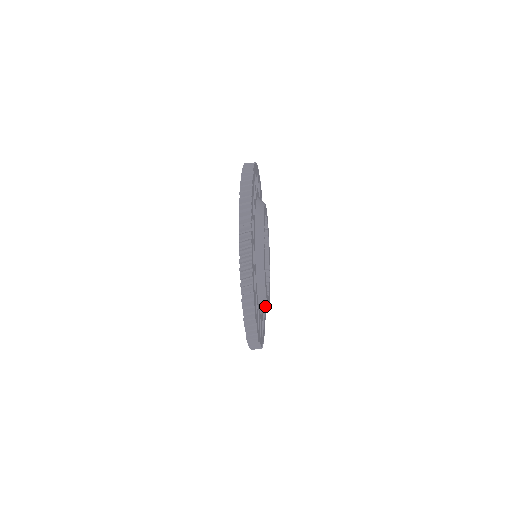
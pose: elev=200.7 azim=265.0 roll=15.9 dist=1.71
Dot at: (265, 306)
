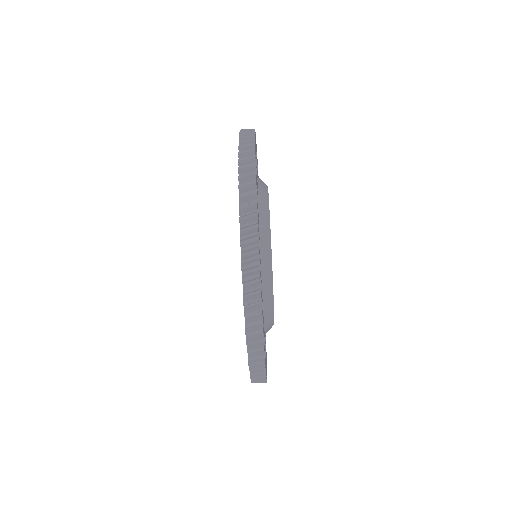
Dot at: (271, 320)
